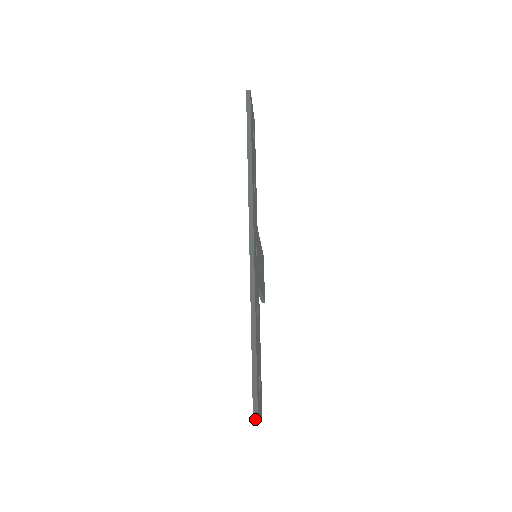
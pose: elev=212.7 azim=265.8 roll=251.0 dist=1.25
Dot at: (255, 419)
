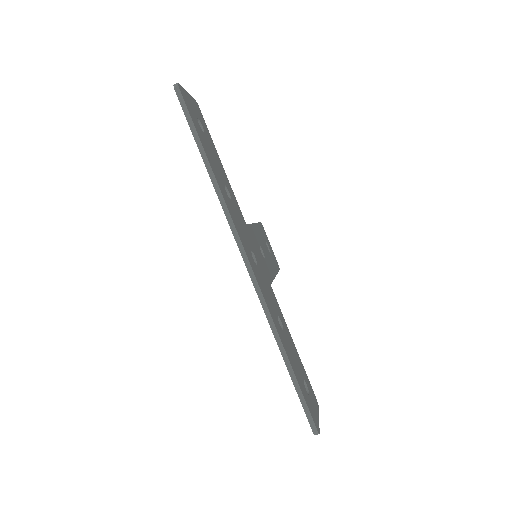
Dot at: (315, 432)
